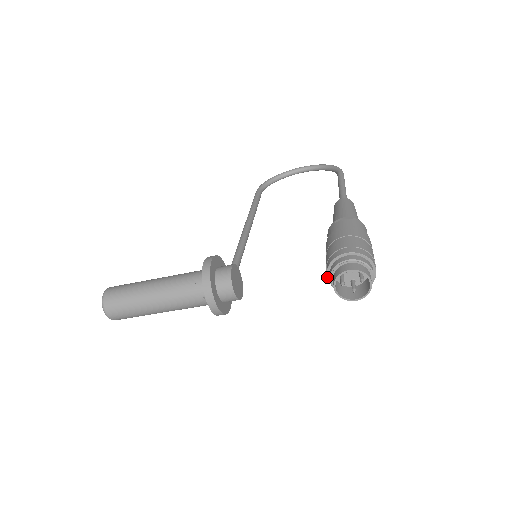
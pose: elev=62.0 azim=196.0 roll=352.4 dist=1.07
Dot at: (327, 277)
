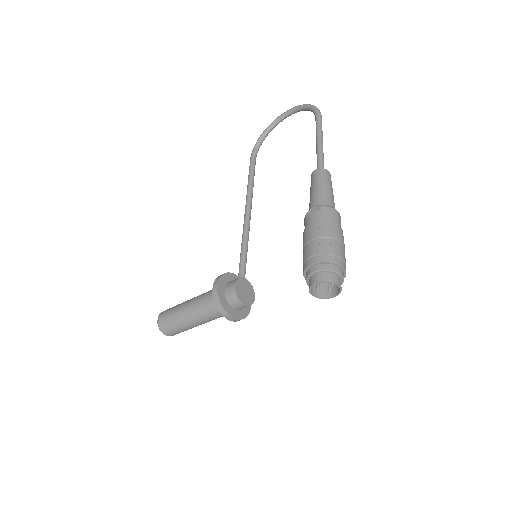
Dot at: occluded
